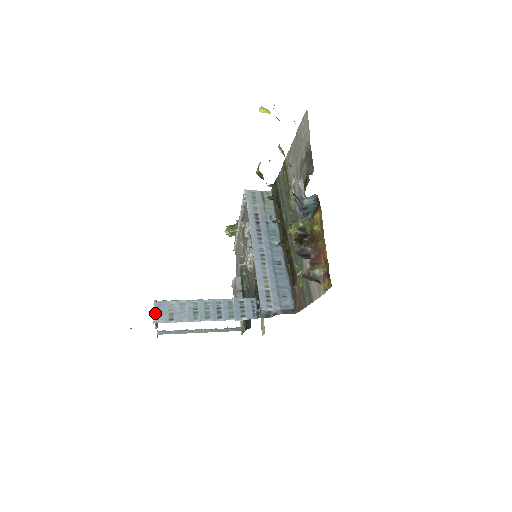
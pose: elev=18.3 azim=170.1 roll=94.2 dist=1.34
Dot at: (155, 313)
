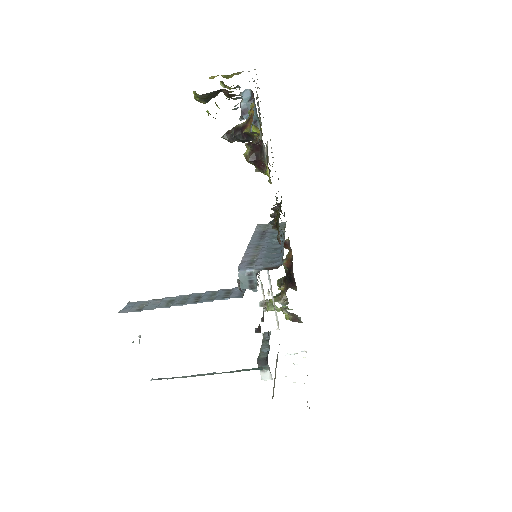
Dot at: (124, 308)
